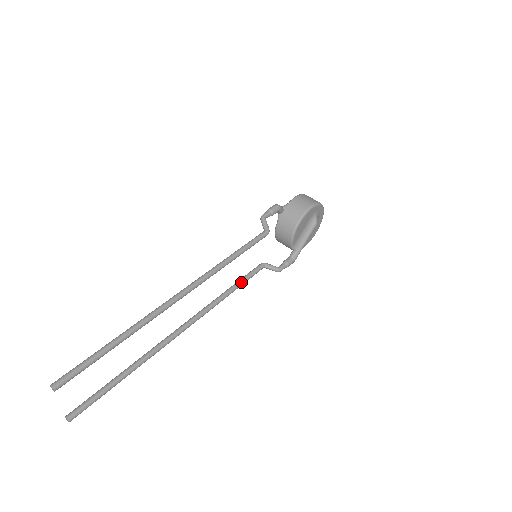
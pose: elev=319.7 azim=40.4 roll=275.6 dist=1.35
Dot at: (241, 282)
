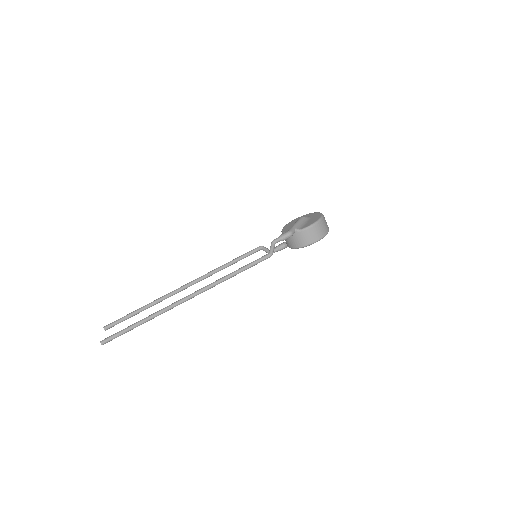
Dot at: occluded
